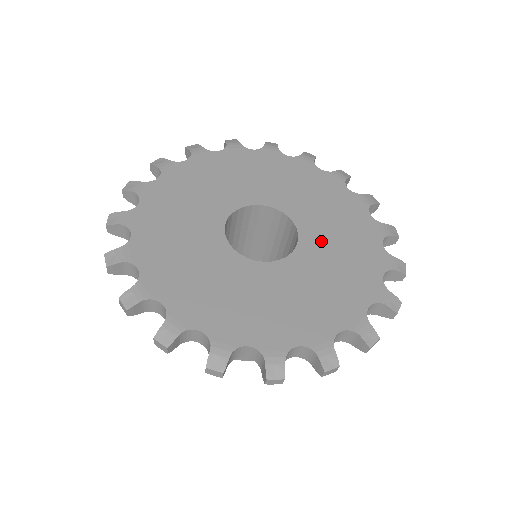
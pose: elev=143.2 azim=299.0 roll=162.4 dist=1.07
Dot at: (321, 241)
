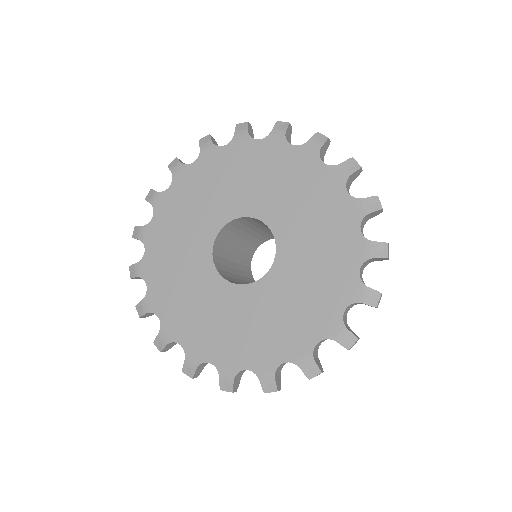
Dot at: (275, 295)
